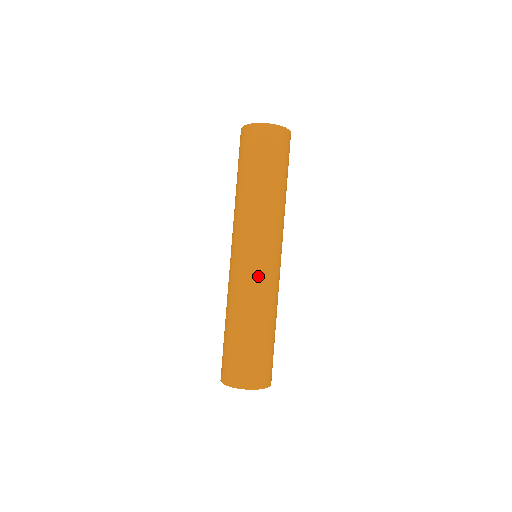
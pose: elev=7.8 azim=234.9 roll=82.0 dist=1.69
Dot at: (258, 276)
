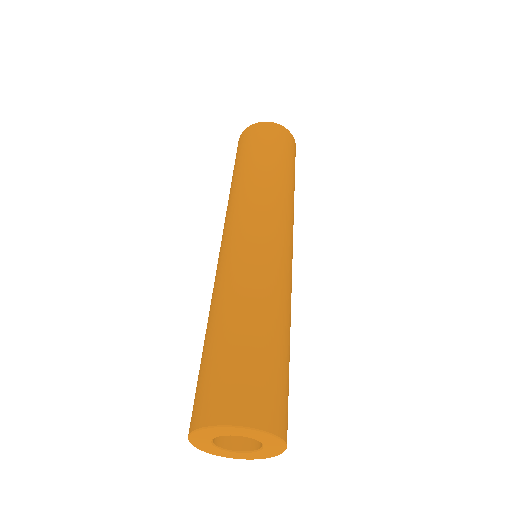
Dot at: (254, 253)
